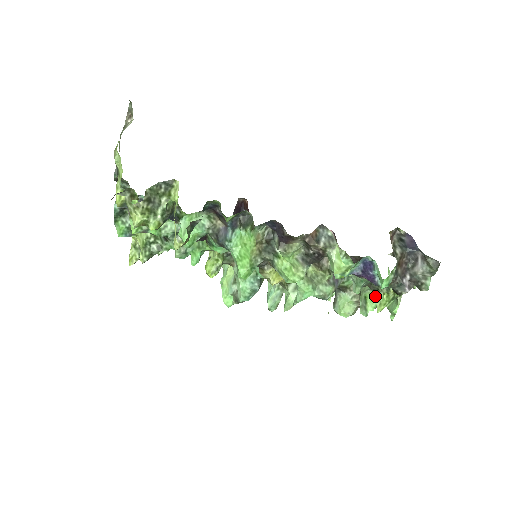
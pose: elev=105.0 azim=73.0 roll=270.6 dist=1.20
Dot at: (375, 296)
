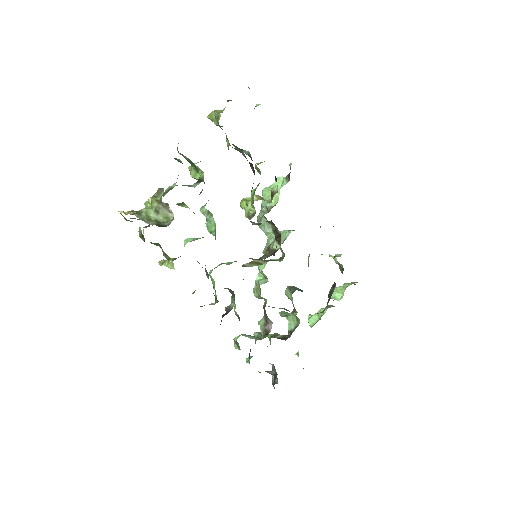
Dot at: occluded
